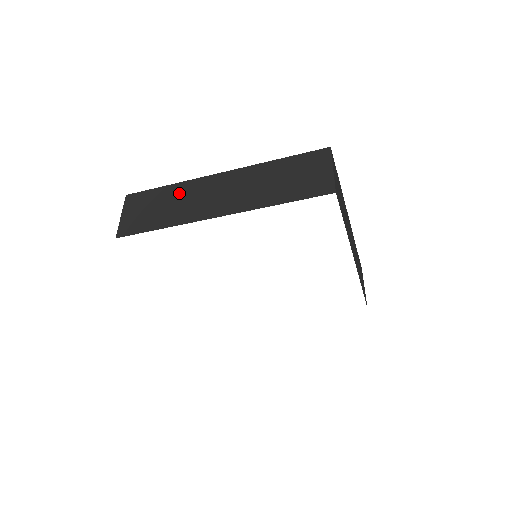
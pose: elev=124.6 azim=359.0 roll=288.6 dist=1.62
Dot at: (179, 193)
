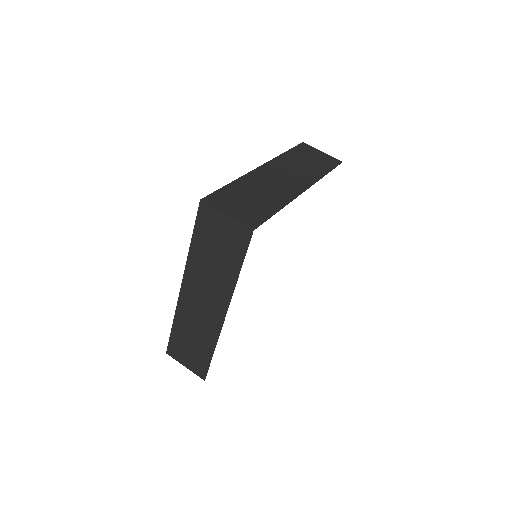
Dot at: (185, 324)
